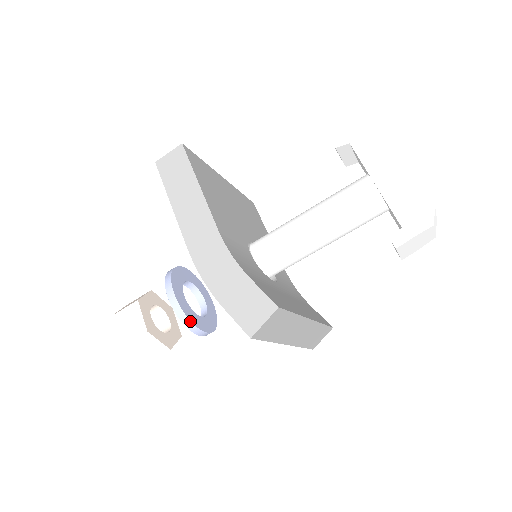
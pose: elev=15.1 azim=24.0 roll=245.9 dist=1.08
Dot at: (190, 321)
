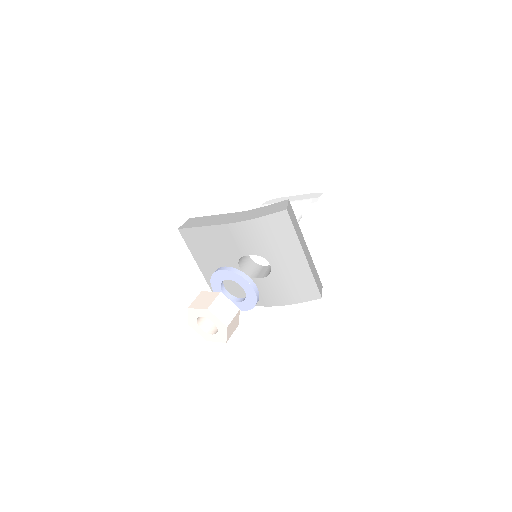
Dot at: (244, 273)
